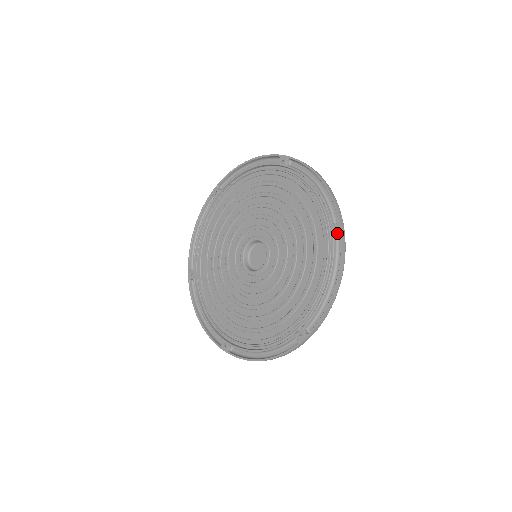
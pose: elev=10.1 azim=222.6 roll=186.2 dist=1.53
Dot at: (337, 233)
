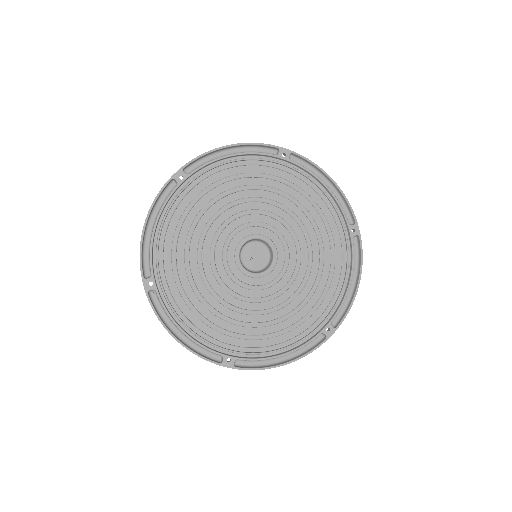
Dot at: (327, 334)
